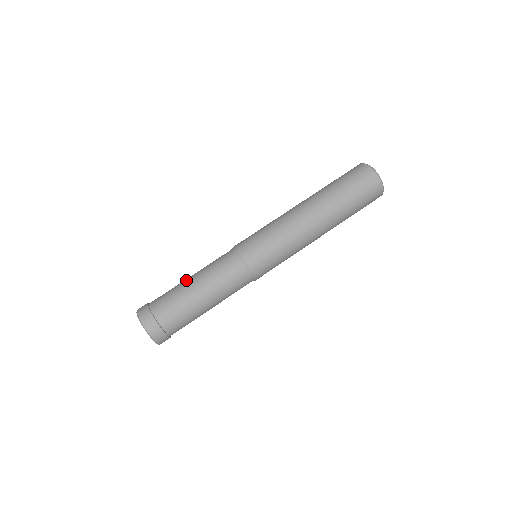
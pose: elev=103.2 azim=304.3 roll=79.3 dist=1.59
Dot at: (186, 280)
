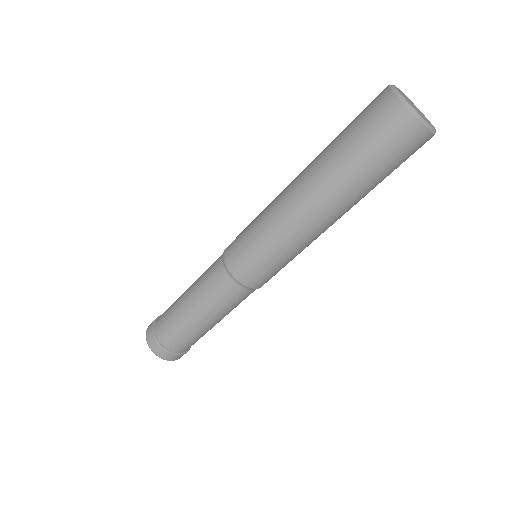
Dot at: (182, 297)
